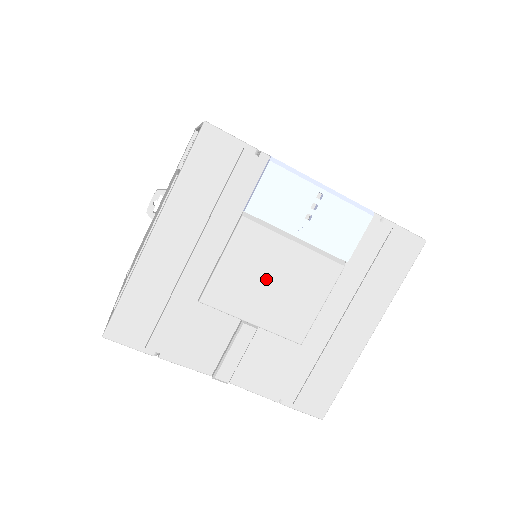
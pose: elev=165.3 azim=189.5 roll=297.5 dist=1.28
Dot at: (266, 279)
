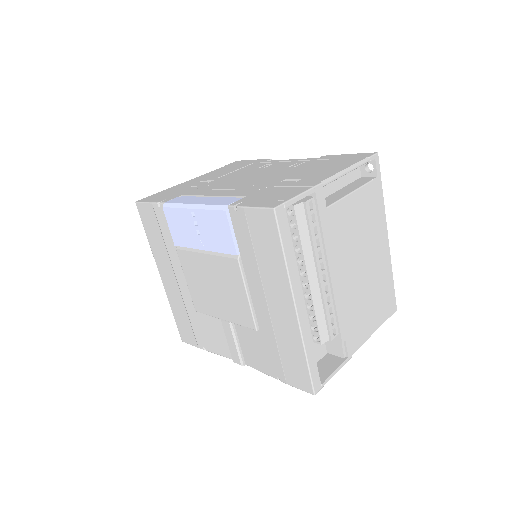
Dot at: (210, 286)
